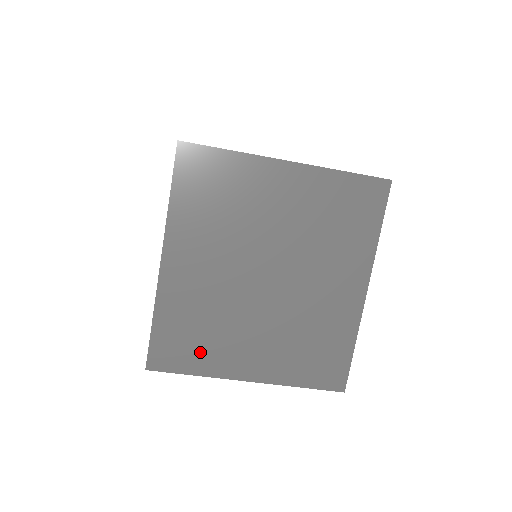
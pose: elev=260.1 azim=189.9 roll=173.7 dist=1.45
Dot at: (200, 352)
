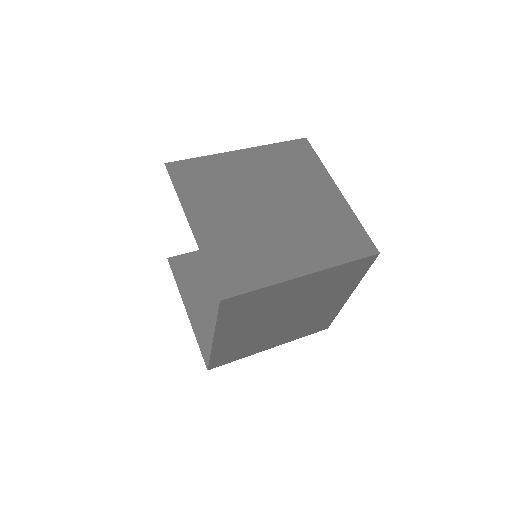
Dot at: (241, 353)
